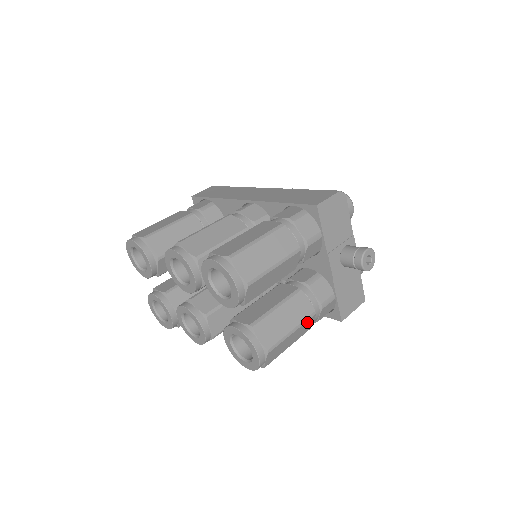
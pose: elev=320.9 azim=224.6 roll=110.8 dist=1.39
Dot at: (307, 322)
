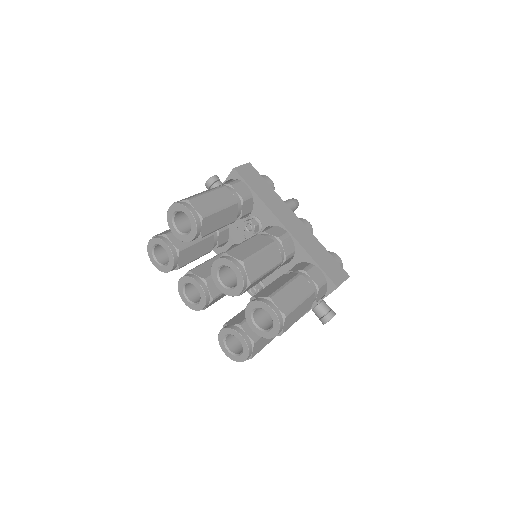
Dot at: occluded
